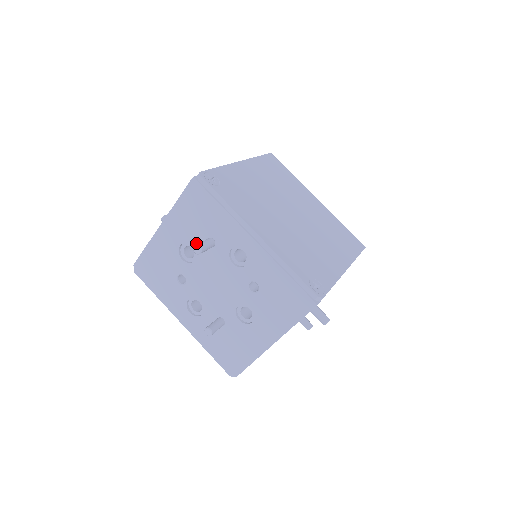
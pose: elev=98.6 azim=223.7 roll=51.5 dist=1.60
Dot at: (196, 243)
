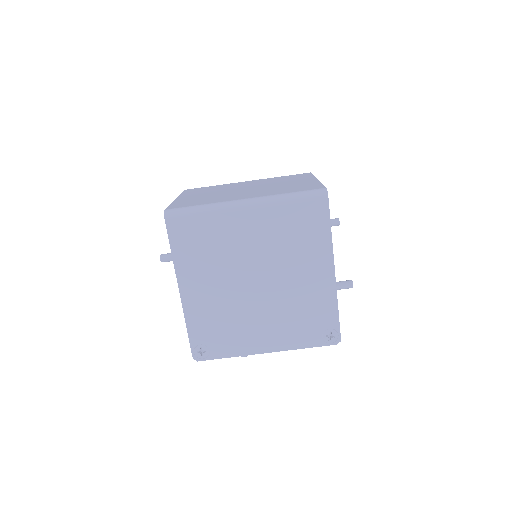
Dot at: occluded
